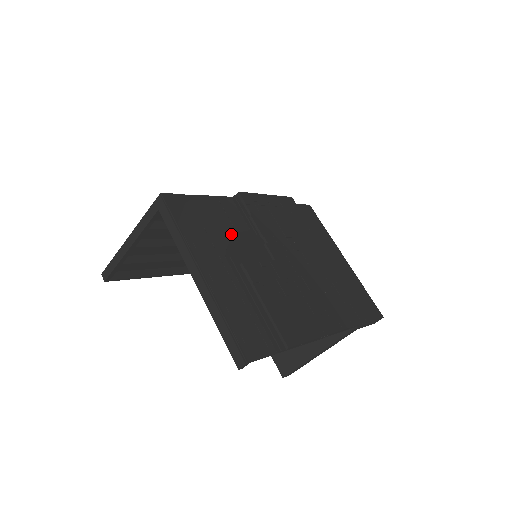
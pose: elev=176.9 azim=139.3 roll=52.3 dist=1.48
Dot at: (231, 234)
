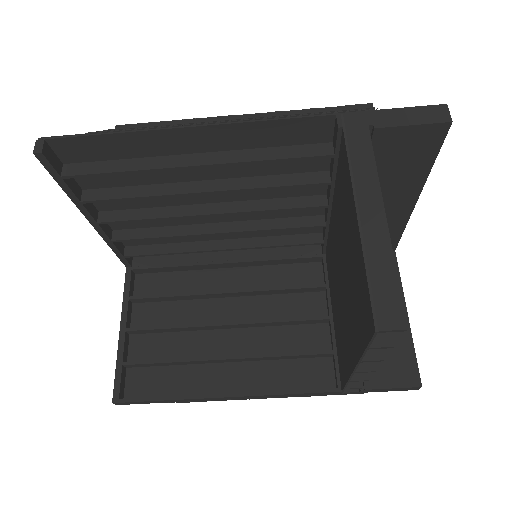
Dot at: occluded
